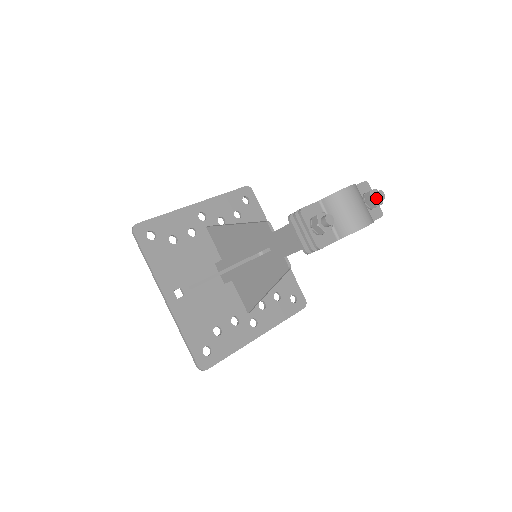
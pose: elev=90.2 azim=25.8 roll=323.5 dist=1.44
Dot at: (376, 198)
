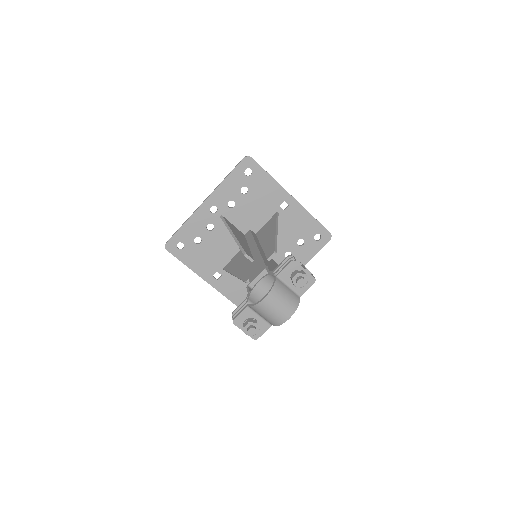
Dot at: (298, 285)
